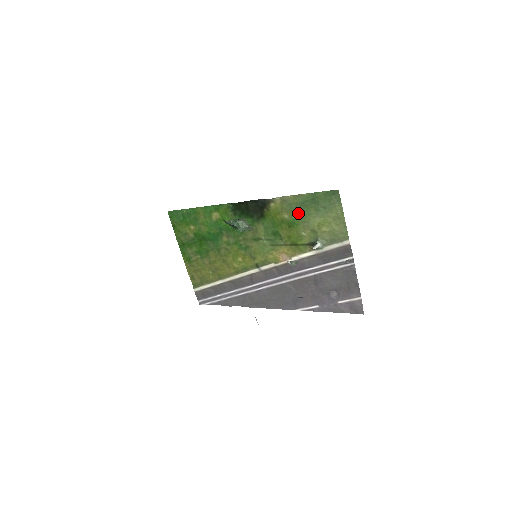
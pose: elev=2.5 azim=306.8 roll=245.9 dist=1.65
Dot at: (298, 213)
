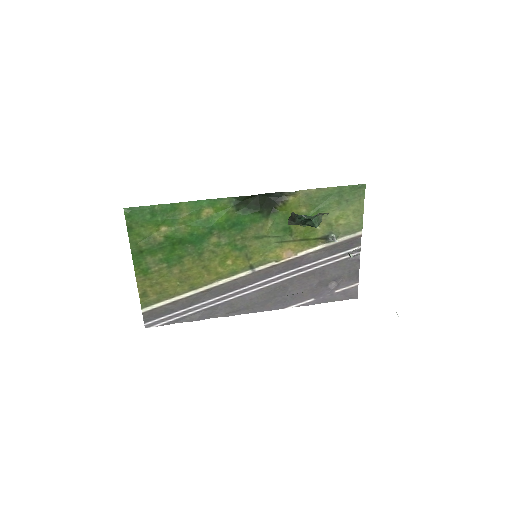
Dot at: (318, 207)
